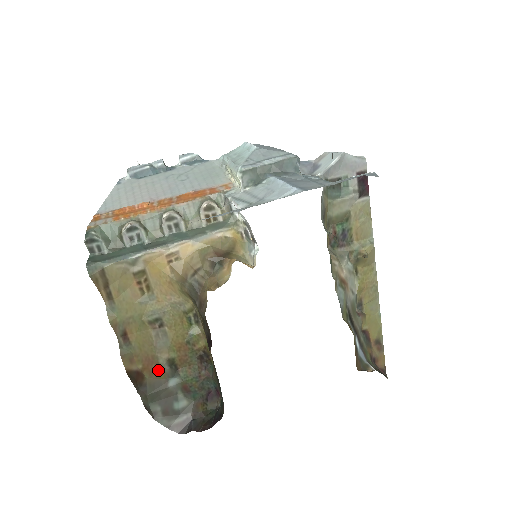
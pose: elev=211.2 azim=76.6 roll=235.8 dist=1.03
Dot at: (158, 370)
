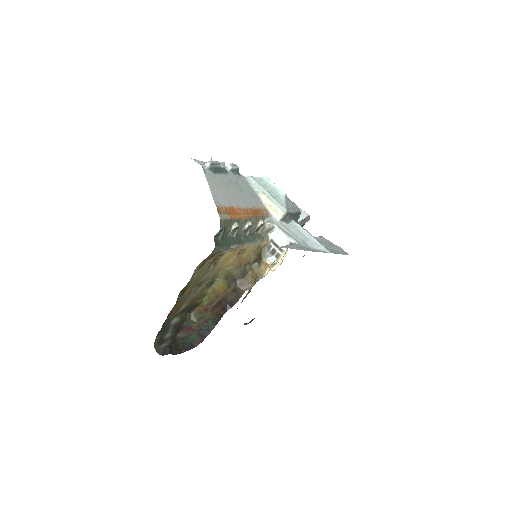
Dot at: (176, 313)
